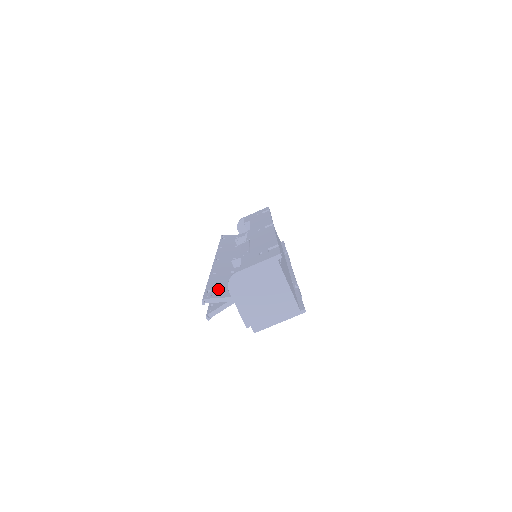
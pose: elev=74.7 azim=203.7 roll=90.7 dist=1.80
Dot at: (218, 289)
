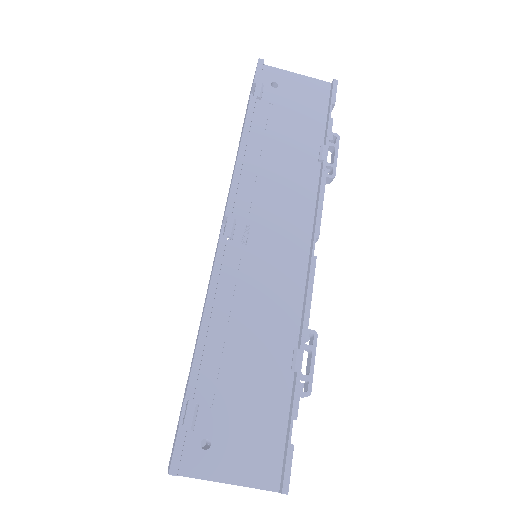
Dot at: occluded
